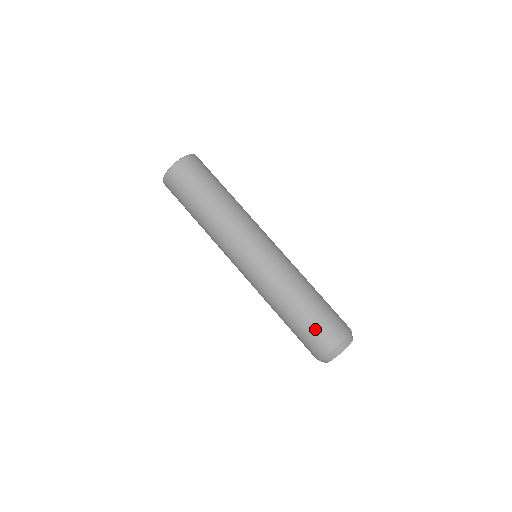
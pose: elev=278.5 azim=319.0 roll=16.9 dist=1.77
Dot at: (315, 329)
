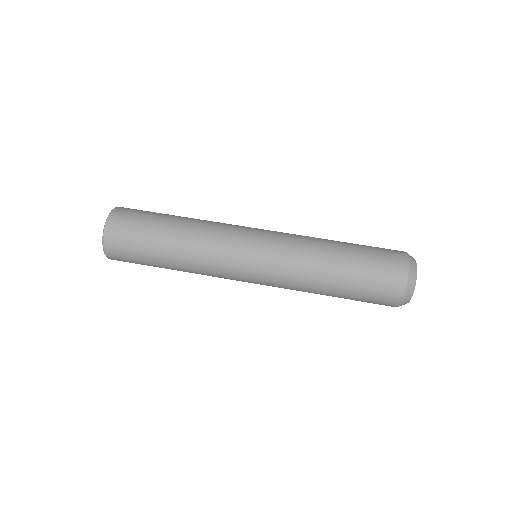
Dot at: (374, 271)
